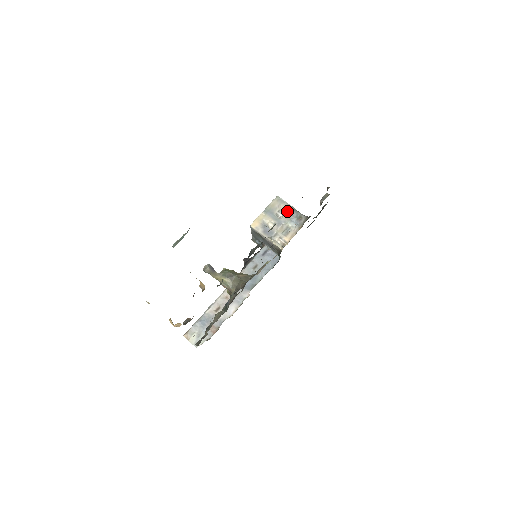
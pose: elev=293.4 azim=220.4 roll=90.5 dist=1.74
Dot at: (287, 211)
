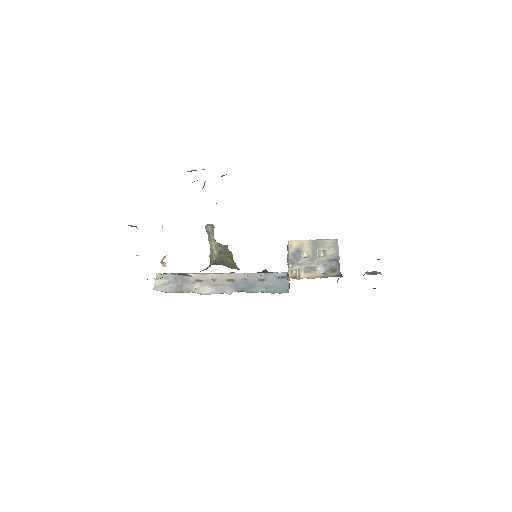
Dot at: (330, 256)
